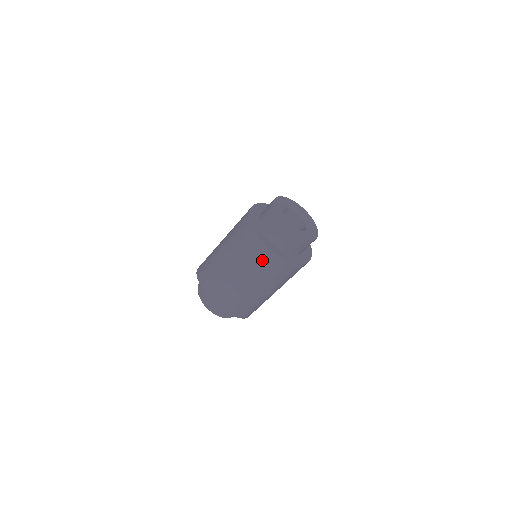
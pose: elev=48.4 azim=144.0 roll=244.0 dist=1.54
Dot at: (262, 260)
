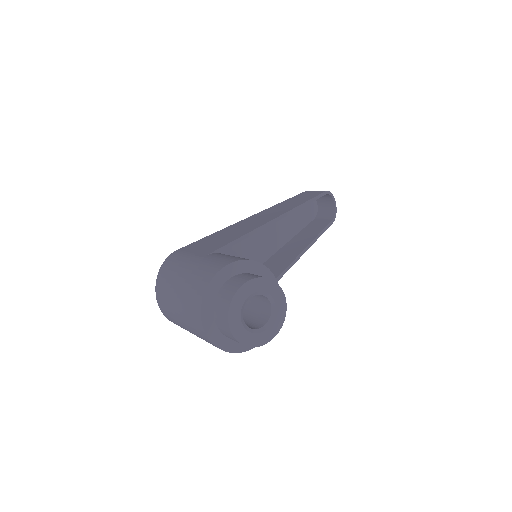
Dot at: (197, 328)
